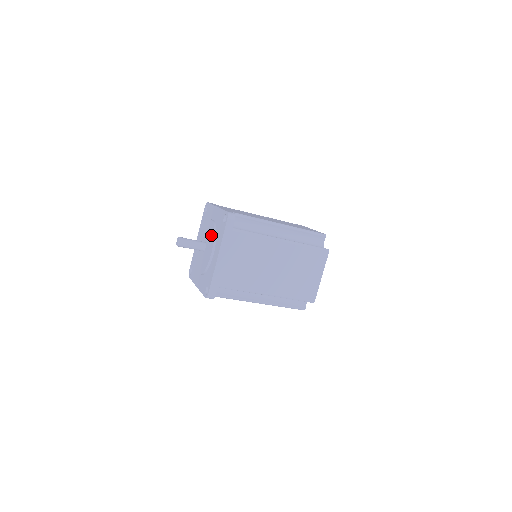
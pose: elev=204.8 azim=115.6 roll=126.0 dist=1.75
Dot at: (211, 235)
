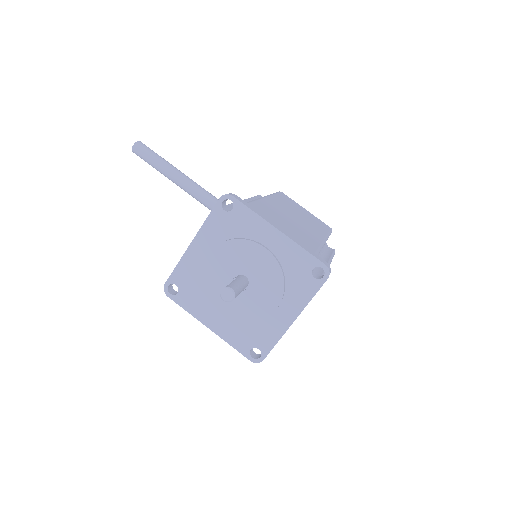
Dot at: (272, 279)
